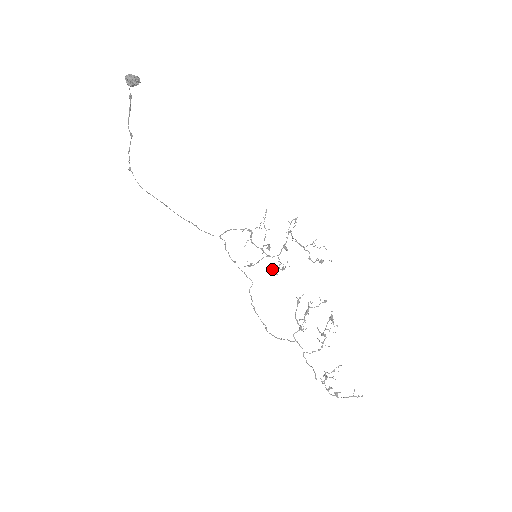
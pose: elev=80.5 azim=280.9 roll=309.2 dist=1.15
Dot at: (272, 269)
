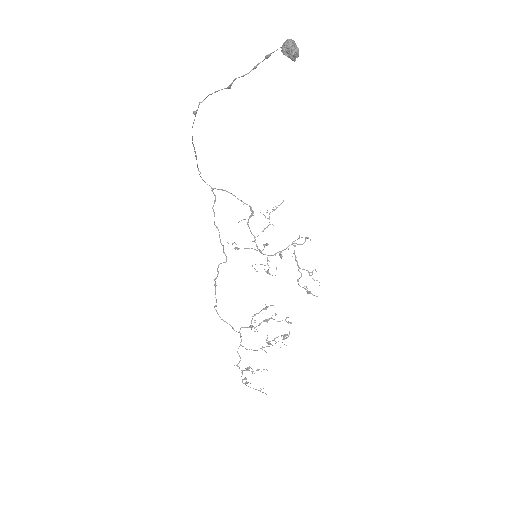
Dot at: (255, 264)
